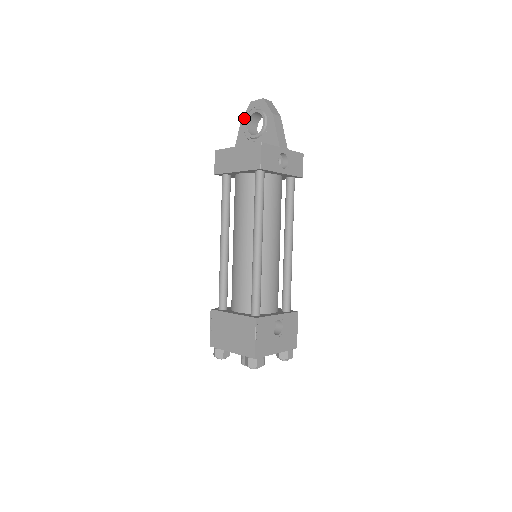
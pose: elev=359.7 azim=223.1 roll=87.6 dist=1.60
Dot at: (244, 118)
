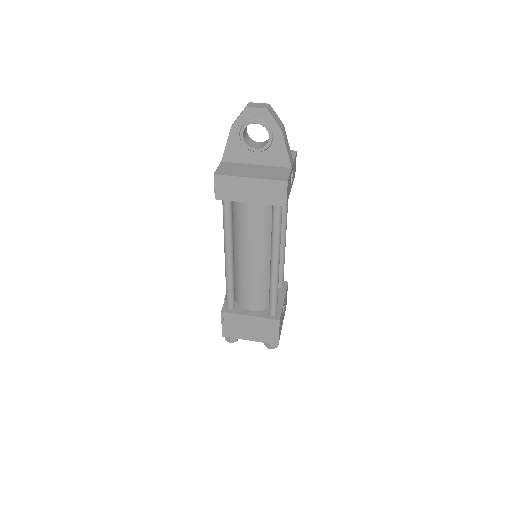
Dot at: (237, 124)
